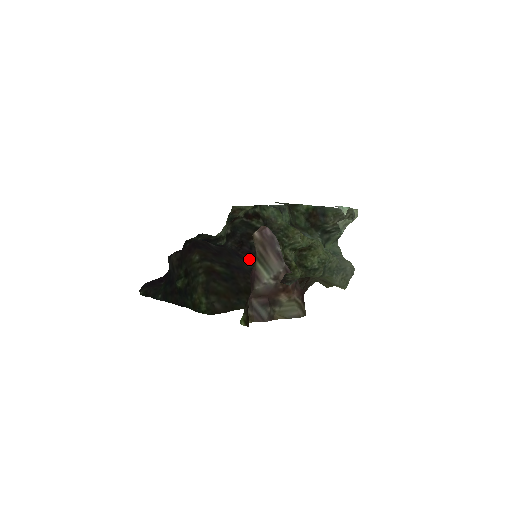
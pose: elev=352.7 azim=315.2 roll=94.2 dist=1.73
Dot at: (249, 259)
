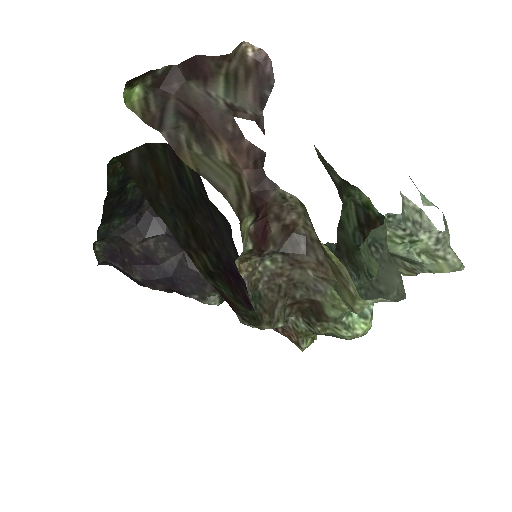
Dot at: occluded
